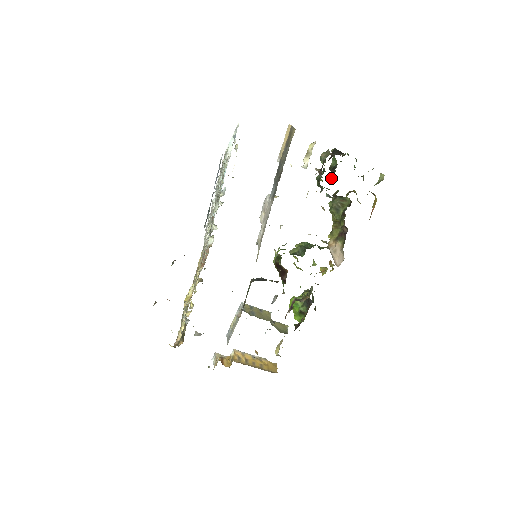
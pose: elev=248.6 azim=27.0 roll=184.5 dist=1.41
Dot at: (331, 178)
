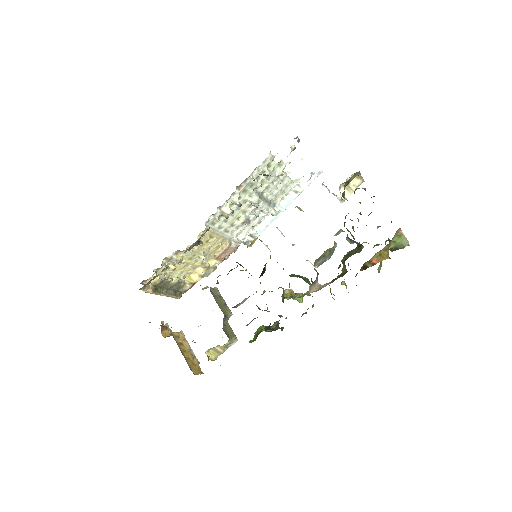
Dot at: occluded
